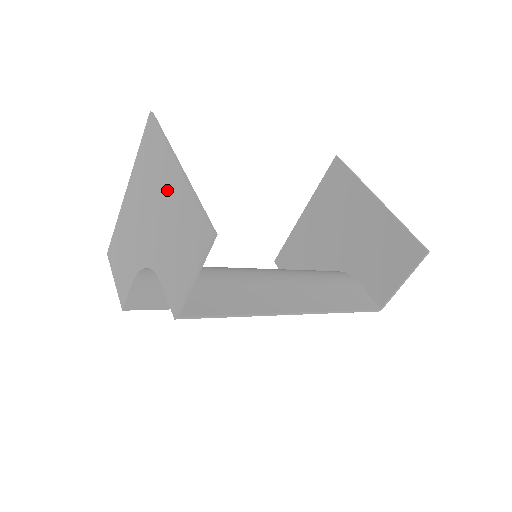
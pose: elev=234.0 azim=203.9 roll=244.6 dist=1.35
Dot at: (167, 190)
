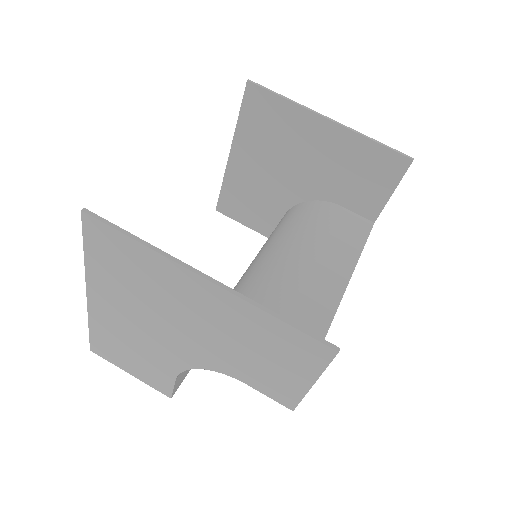
Dot at: (199, 304)
